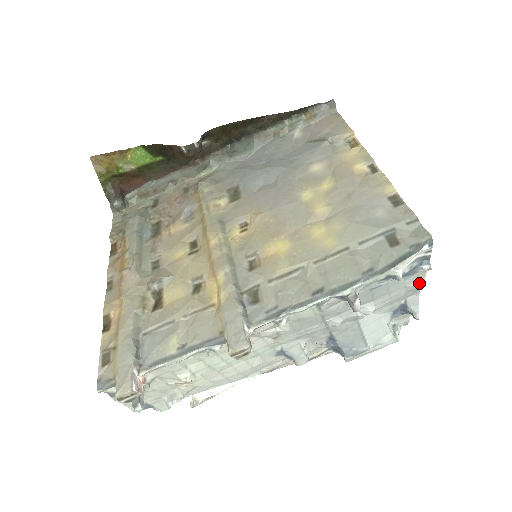
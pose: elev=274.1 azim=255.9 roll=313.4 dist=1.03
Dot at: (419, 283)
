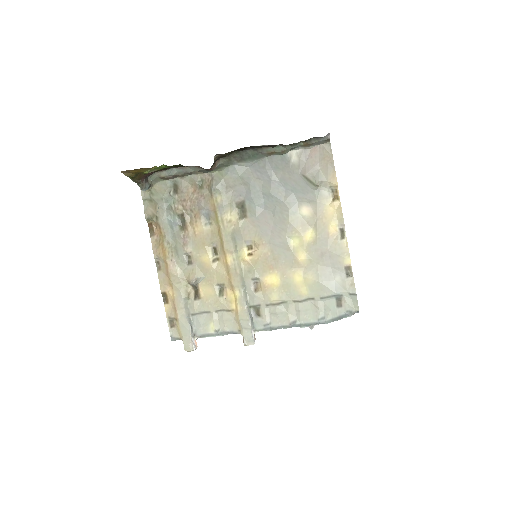
Dot at: occluded
